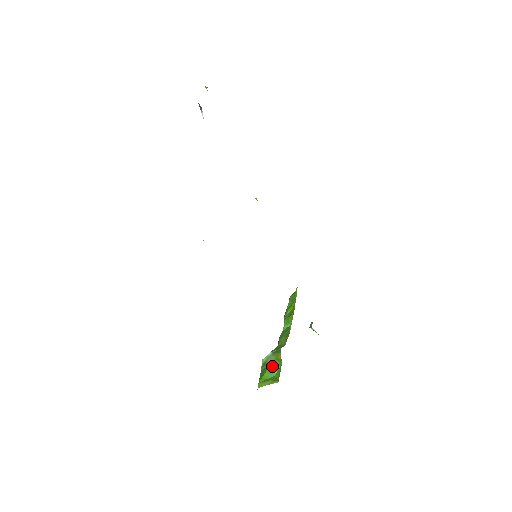
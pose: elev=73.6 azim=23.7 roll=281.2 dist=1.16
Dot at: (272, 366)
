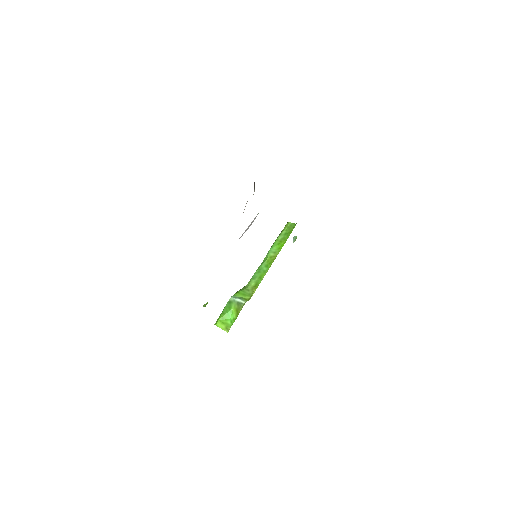
Dot at: (232, 311)
